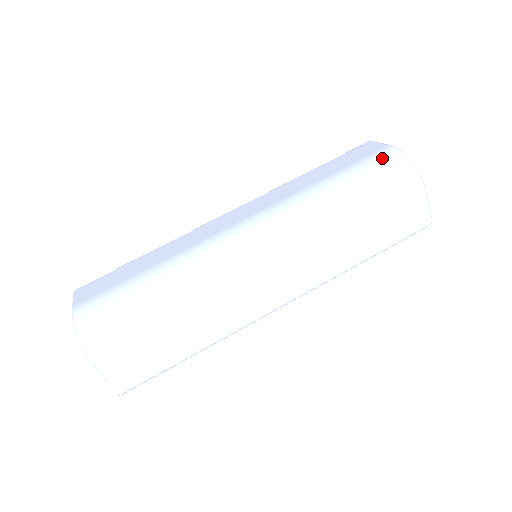
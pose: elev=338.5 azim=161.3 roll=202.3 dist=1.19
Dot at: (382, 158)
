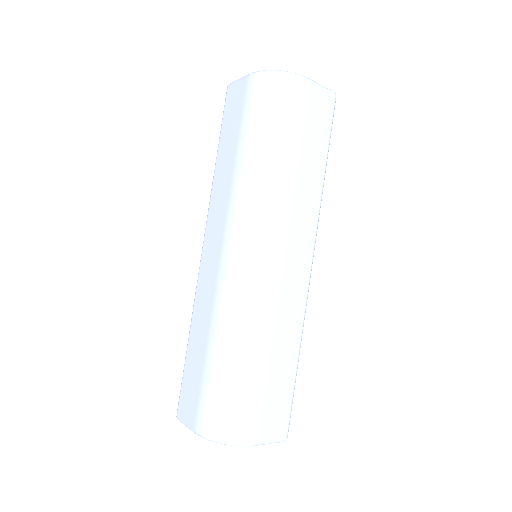
Dot at: (256, 93)
